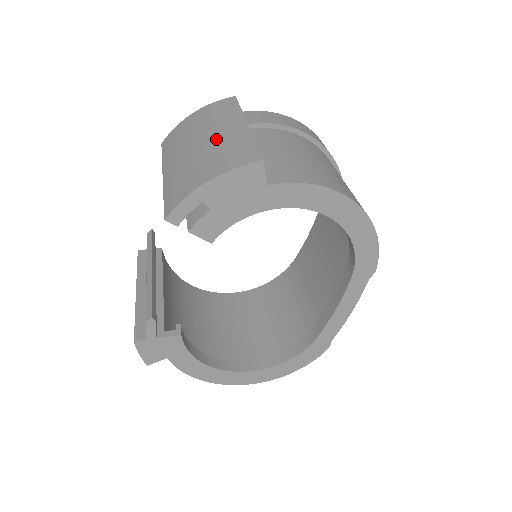
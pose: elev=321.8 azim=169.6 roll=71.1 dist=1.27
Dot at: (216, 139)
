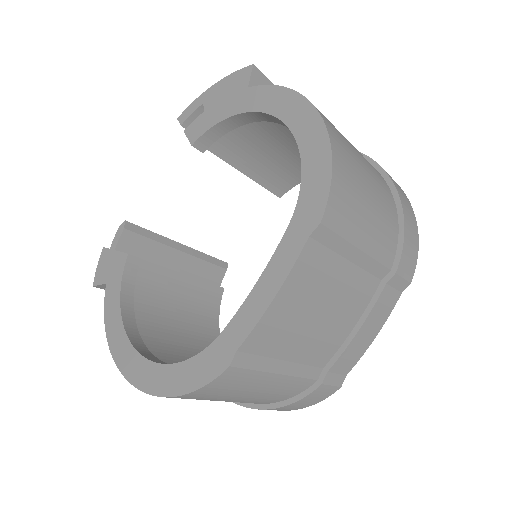
Dot at: occluded
